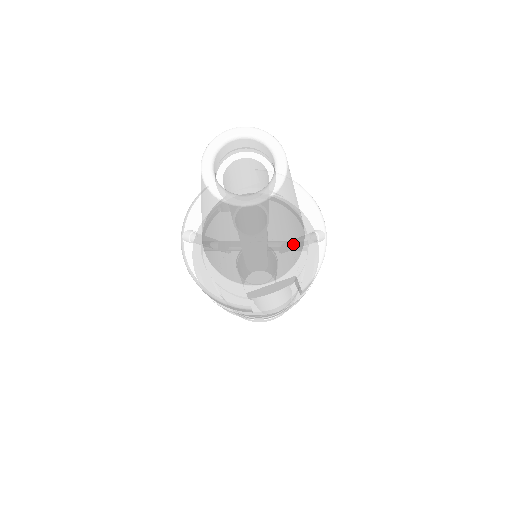
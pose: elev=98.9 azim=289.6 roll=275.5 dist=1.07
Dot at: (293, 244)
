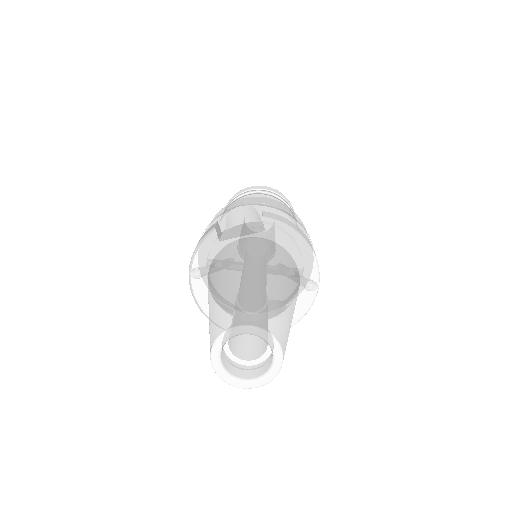
Dot at: occluded
